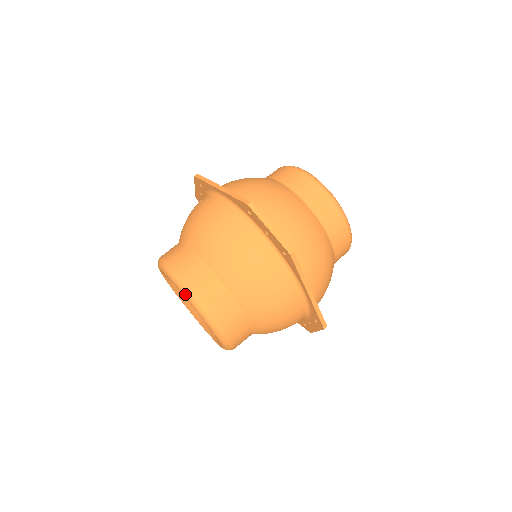
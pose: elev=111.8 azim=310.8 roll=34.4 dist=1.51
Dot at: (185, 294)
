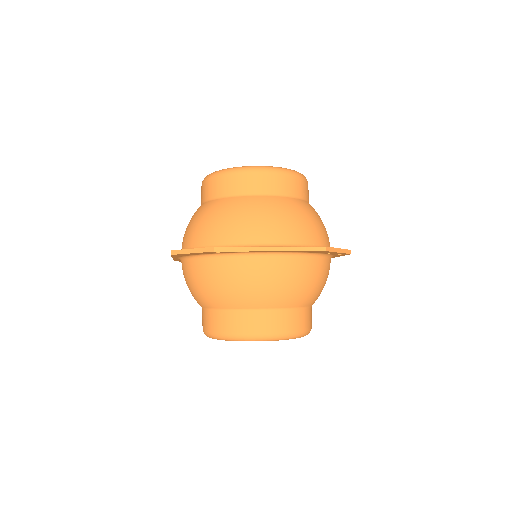
Dot at: occluded
